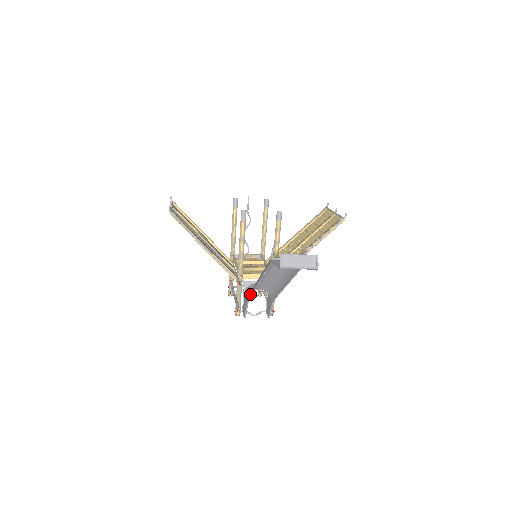
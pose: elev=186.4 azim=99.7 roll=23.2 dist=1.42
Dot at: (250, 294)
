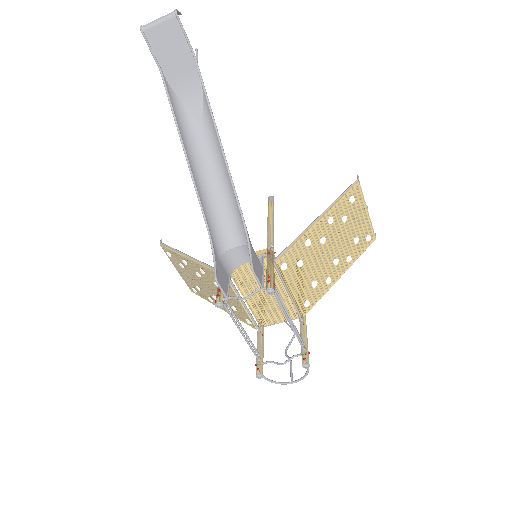
Dot at: (207, 222)
